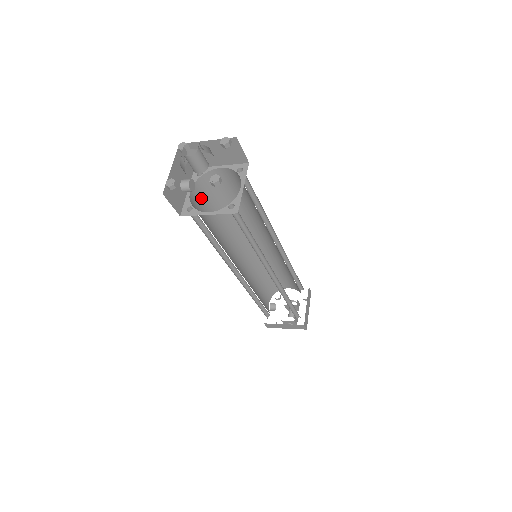
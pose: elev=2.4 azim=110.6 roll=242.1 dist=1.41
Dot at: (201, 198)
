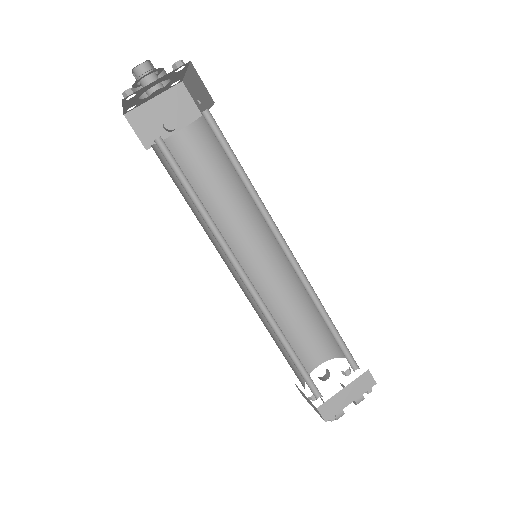
Dot at: (195, 149)
